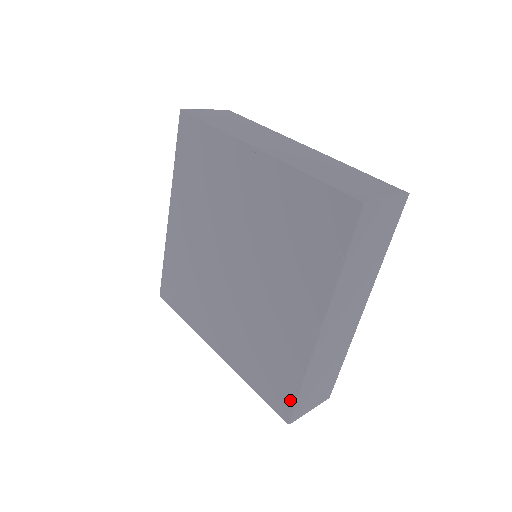
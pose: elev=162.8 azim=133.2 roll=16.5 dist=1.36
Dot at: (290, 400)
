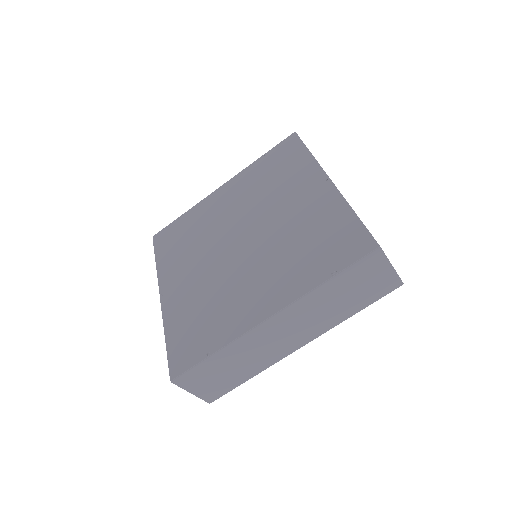
Dot at: (191, 361)
